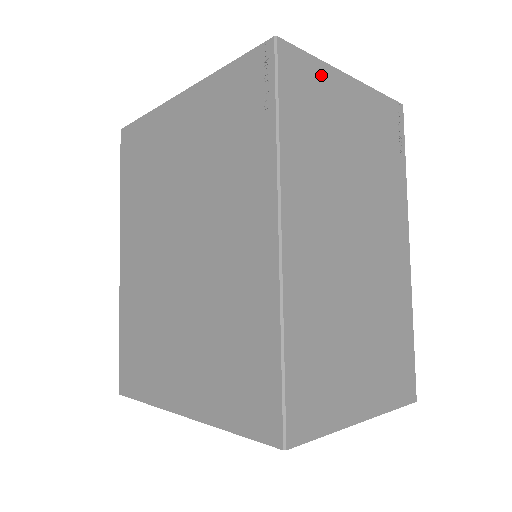
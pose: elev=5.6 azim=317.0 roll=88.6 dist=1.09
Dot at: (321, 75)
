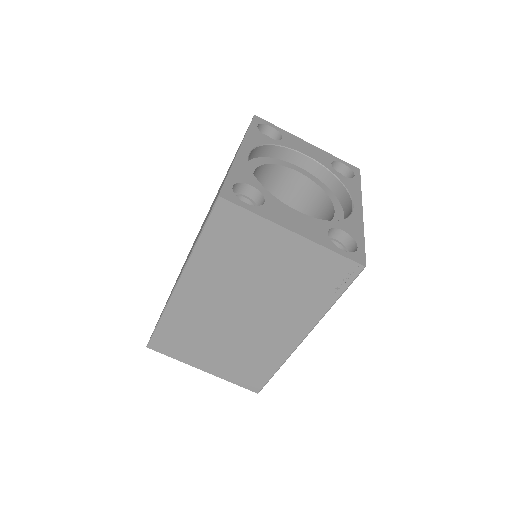
Dot at: (257, 225)
